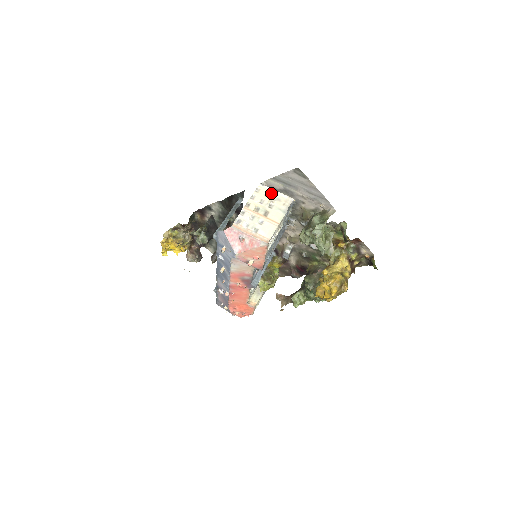
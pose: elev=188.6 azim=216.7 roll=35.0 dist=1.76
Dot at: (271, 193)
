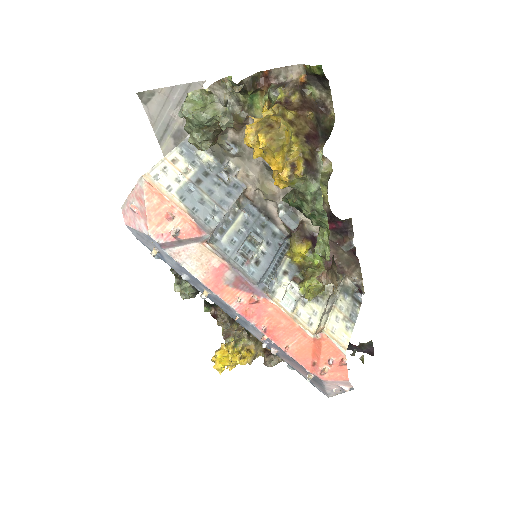
Dot at: occluded
